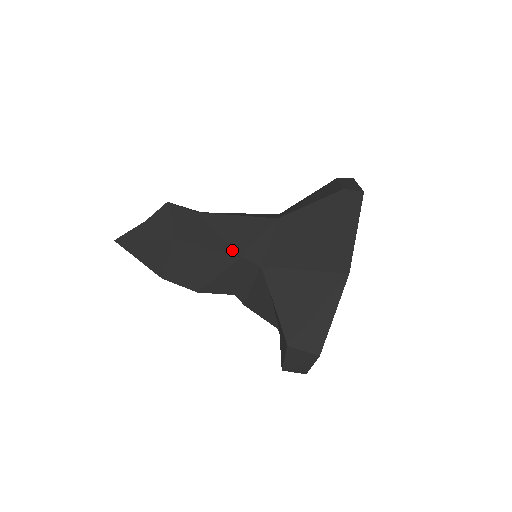
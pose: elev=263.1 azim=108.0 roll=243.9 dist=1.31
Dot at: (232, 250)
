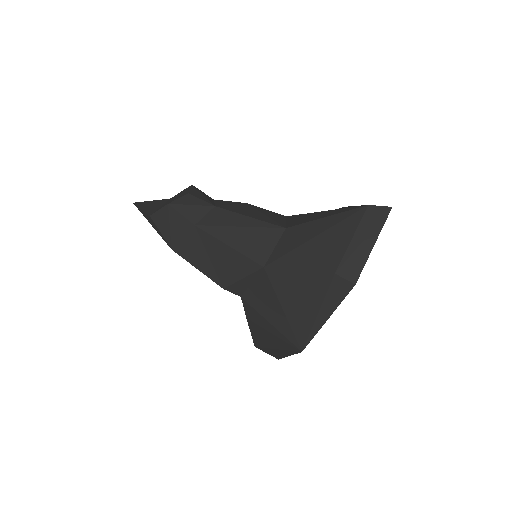
Dot at: (217, 279)
